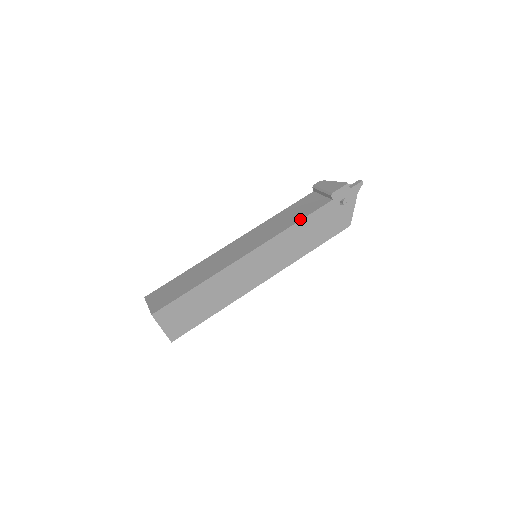
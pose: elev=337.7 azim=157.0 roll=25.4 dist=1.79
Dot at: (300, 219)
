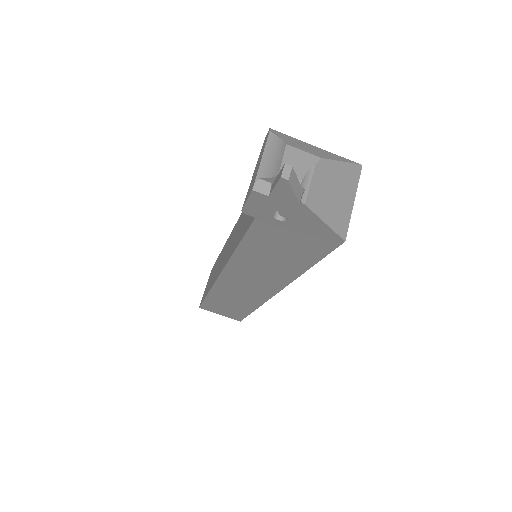
Dot at: (237, 244)
